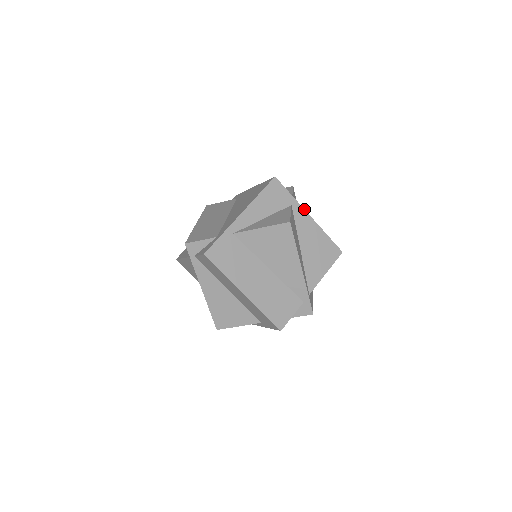
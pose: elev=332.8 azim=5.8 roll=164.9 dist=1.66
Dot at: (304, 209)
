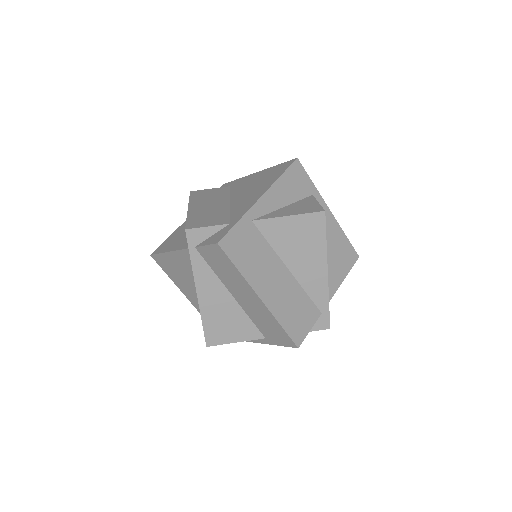
Dot at: occluded
